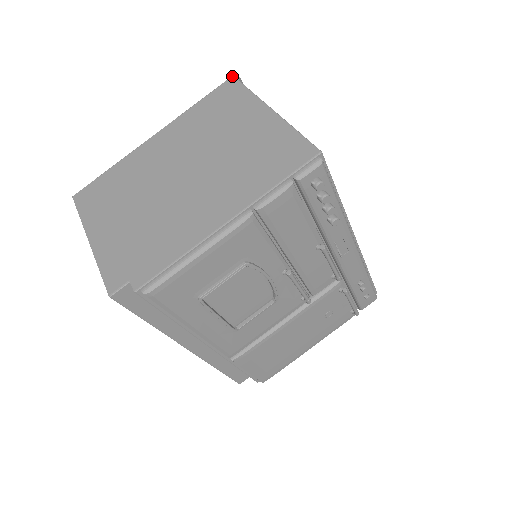
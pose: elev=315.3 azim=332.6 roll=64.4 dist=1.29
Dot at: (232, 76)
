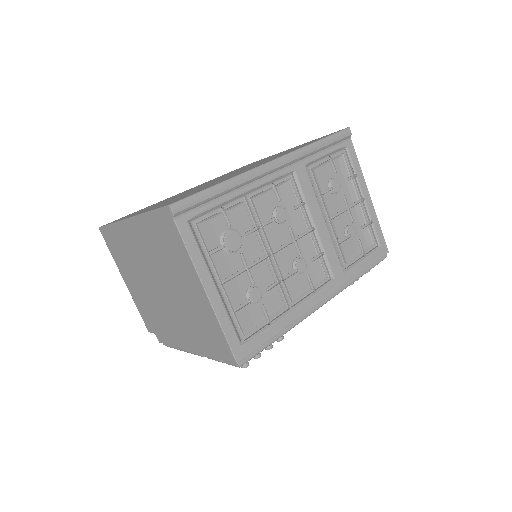
Dot at: (166, 207)
